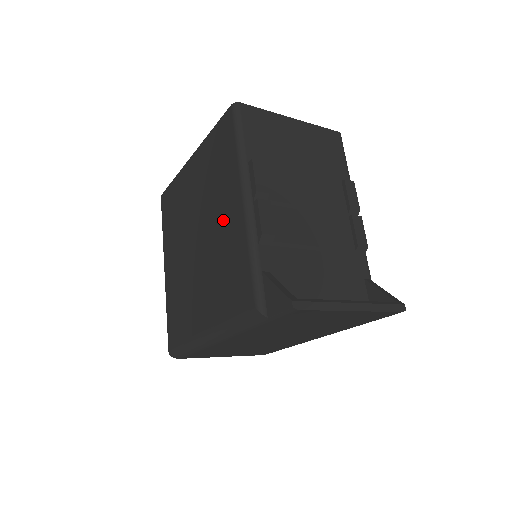
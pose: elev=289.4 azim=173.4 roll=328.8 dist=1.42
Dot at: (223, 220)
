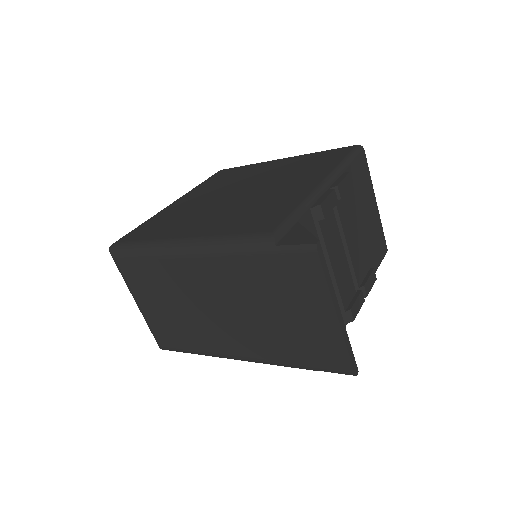
Dot at: (285, 187)
